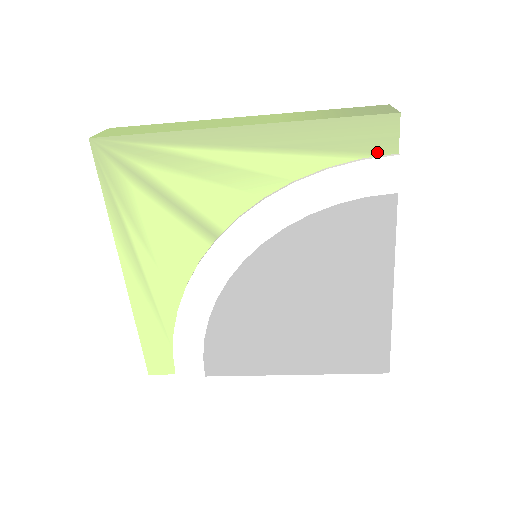
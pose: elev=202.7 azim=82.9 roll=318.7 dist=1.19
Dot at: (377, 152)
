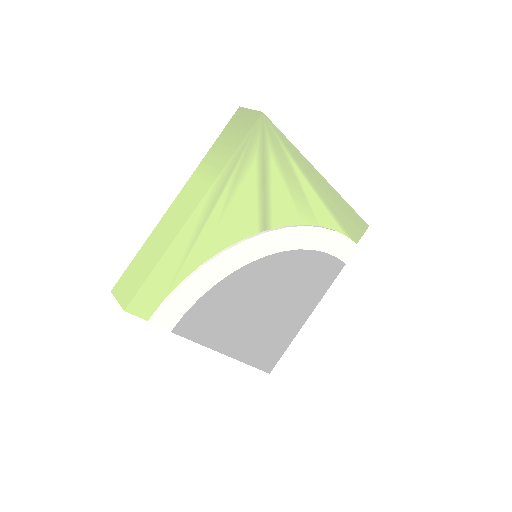
Dot at: (352, 238)
